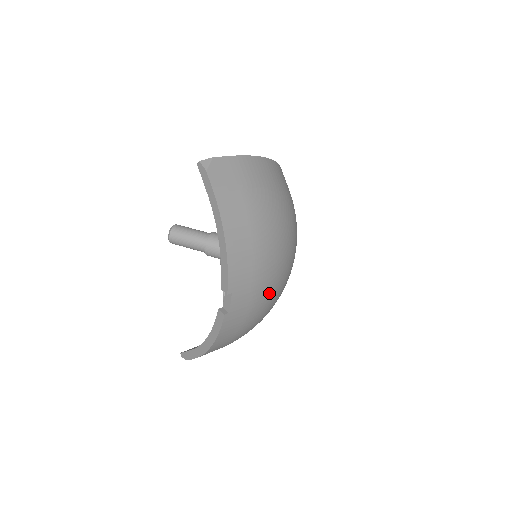
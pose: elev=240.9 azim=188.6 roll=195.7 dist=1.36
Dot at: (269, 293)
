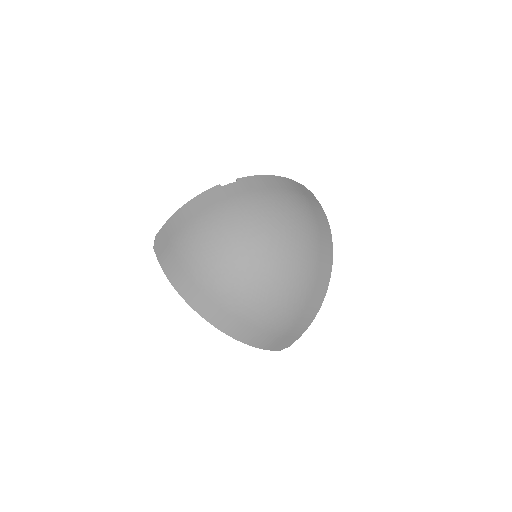
Dot at: (239, 214)
